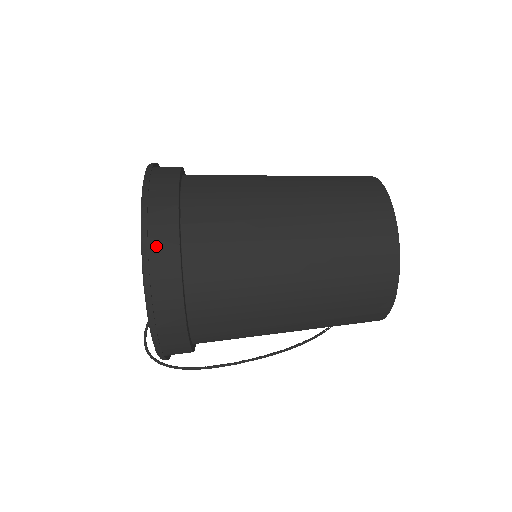
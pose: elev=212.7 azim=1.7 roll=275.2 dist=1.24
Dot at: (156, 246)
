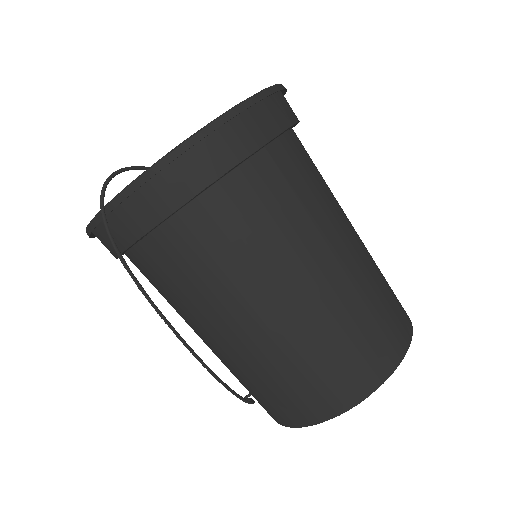
Dot at: (268, 108)
